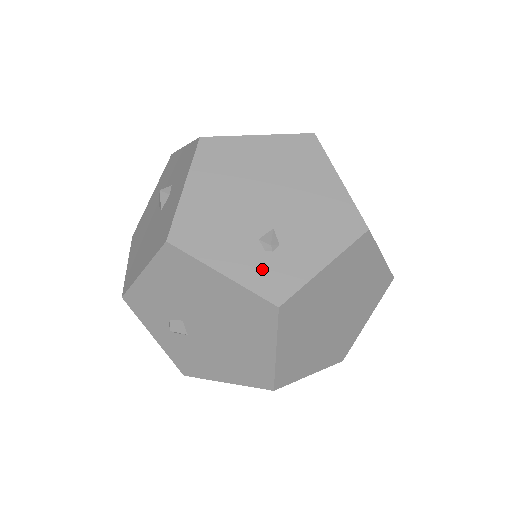
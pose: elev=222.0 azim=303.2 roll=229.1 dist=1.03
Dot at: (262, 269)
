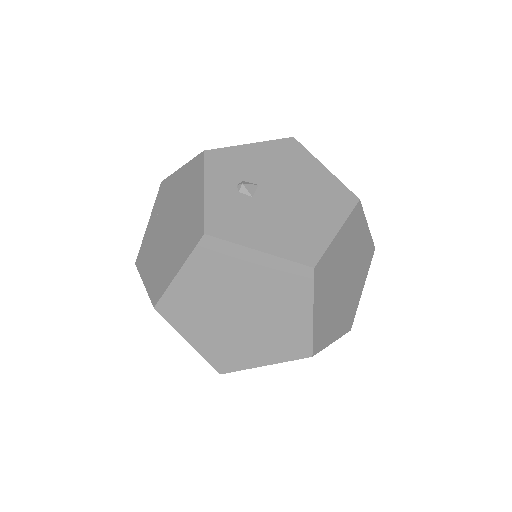
Dot at: occluded
